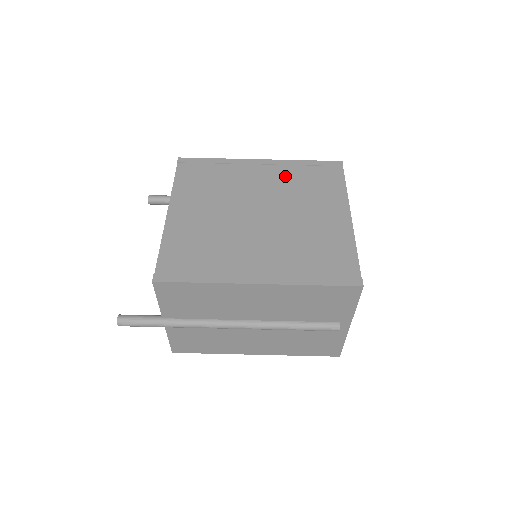
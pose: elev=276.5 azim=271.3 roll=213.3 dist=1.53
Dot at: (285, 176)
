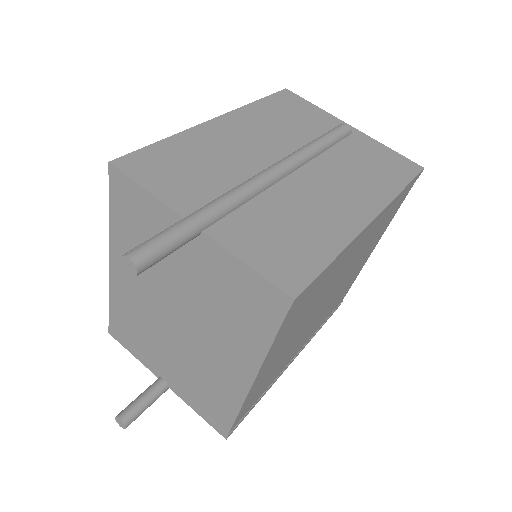
Dot at: occluded
